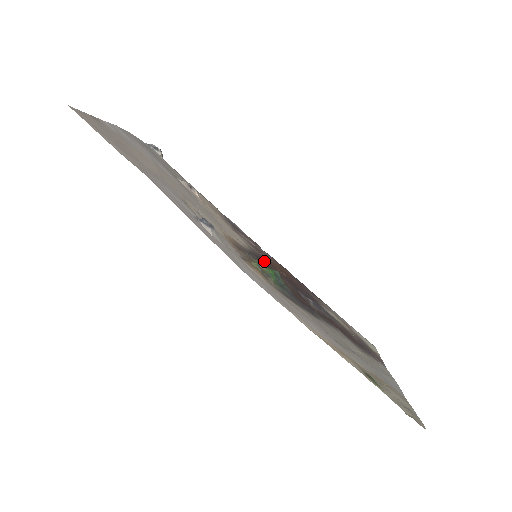
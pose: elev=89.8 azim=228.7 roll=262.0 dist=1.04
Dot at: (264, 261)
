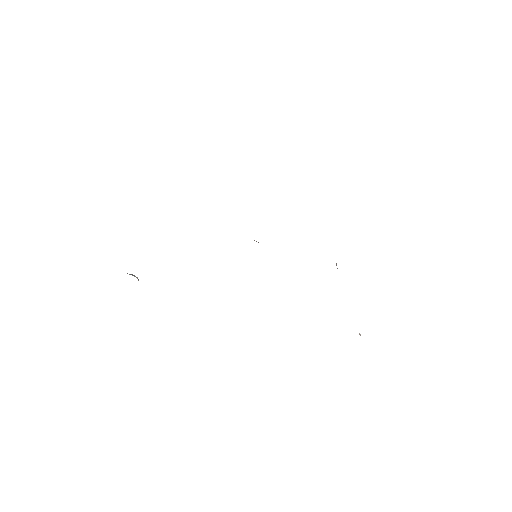
Dot at: occluded
